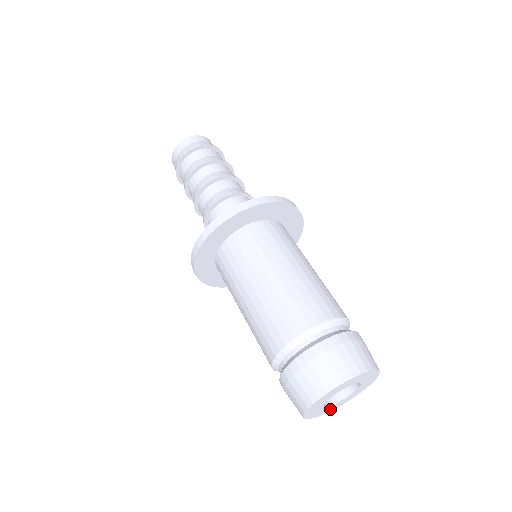
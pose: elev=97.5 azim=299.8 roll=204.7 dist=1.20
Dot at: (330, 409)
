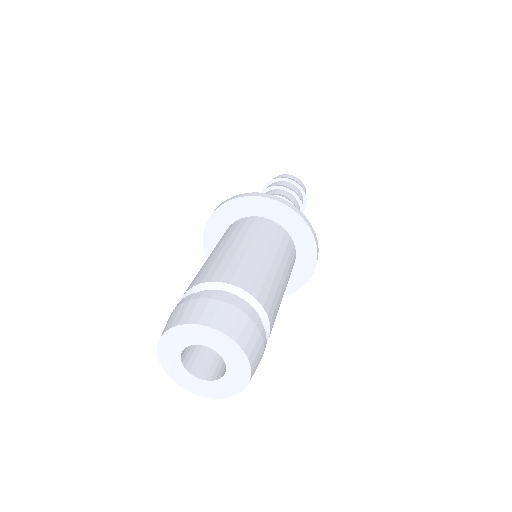
Dot at: (181, 379)
